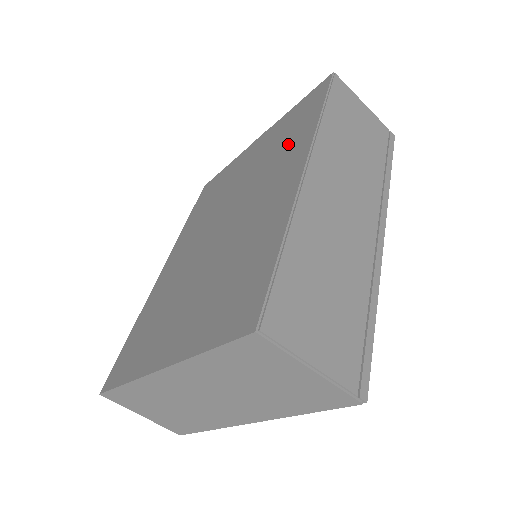
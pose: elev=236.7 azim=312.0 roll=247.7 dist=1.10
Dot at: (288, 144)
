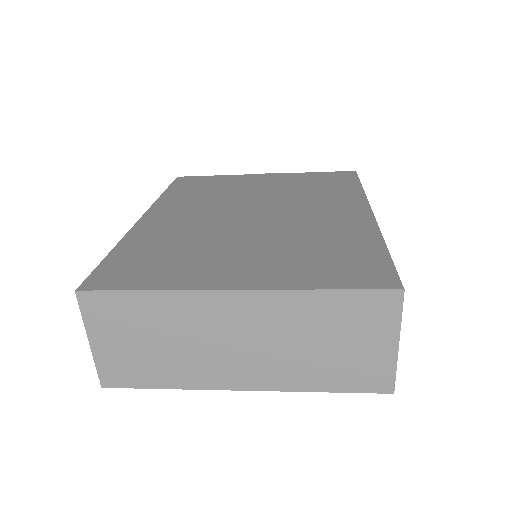
Dot at: (328, 192)
